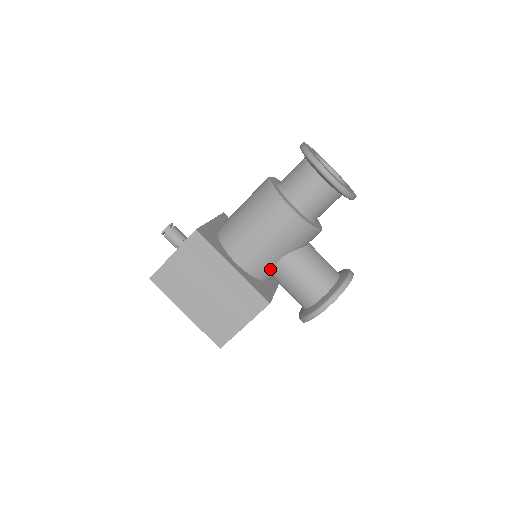
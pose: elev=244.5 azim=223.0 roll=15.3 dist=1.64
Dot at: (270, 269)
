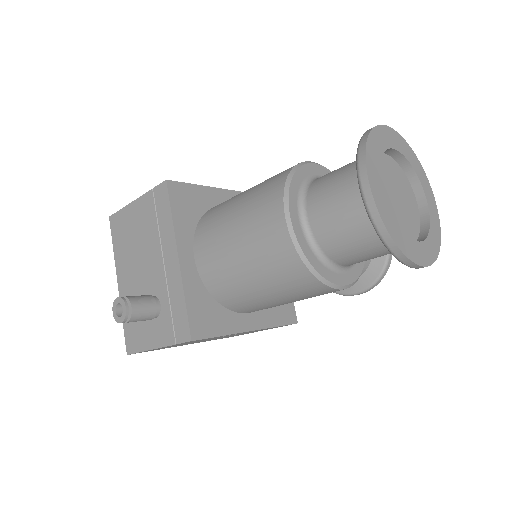
Dot at: occluded
